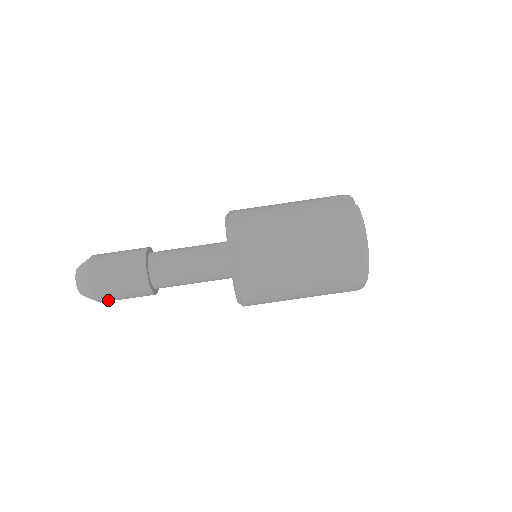
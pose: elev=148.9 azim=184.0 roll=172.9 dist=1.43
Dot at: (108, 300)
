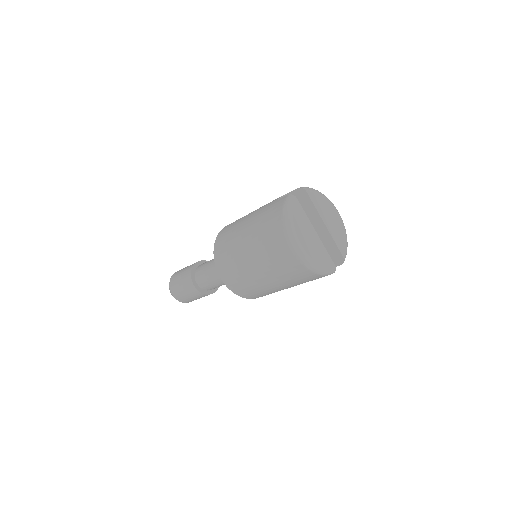
Dot at: (185, 300)
